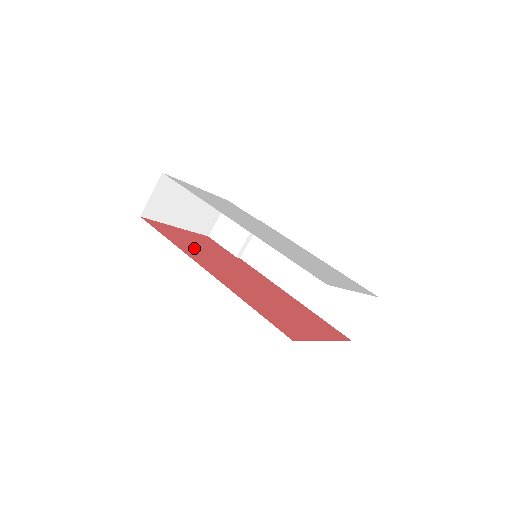
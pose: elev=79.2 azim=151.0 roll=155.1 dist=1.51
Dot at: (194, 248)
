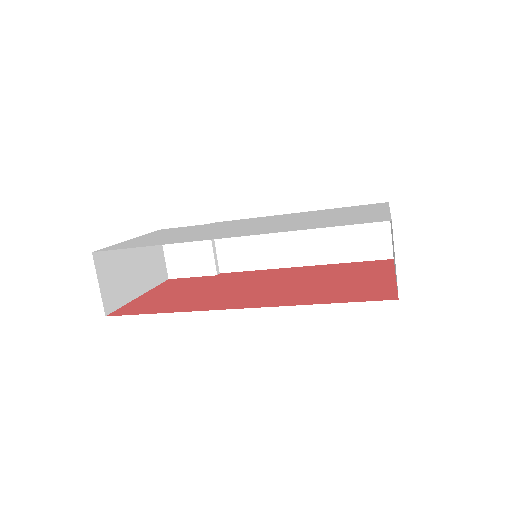
Dot at: (189, 300)
